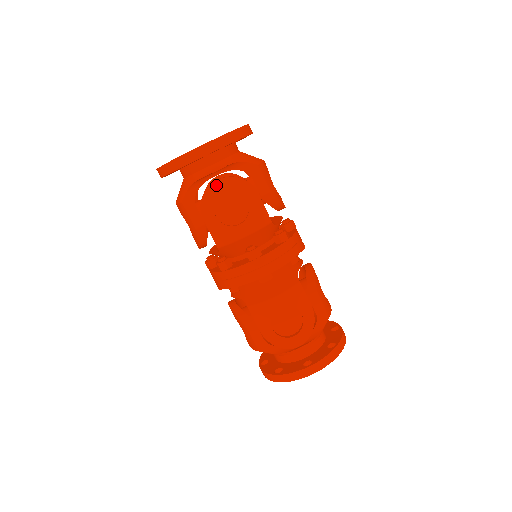
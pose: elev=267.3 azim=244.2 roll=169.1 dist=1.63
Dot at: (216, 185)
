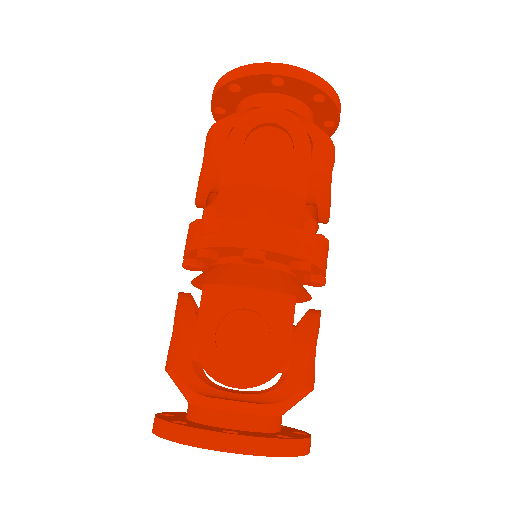
Dot at: (269, 110)
